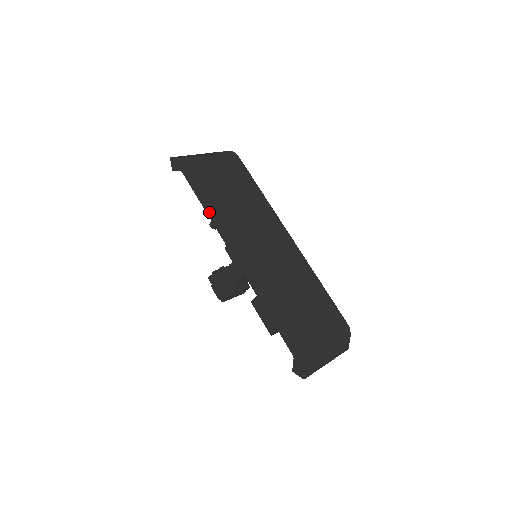
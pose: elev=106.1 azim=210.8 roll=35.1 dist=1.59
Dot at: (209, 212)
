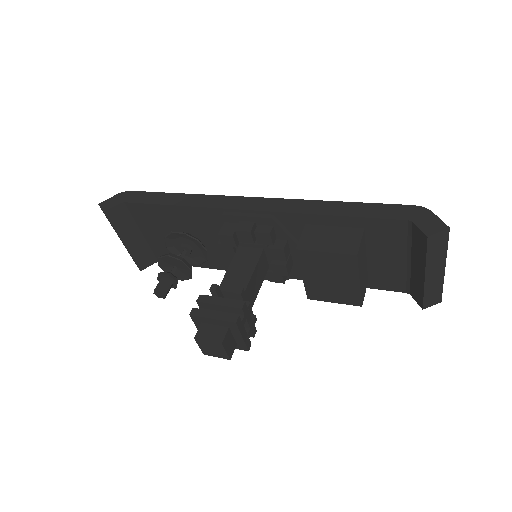
Dot at: (184, 202)
